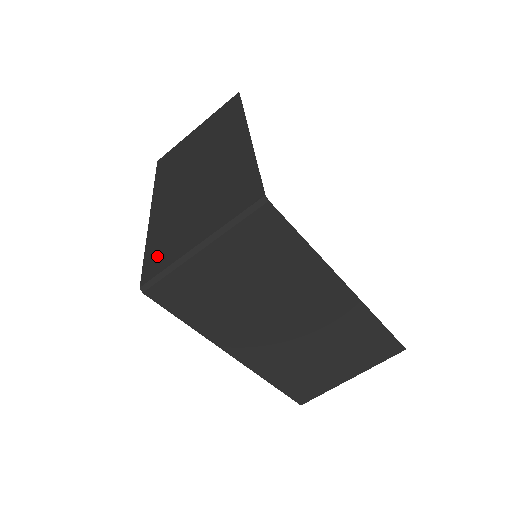
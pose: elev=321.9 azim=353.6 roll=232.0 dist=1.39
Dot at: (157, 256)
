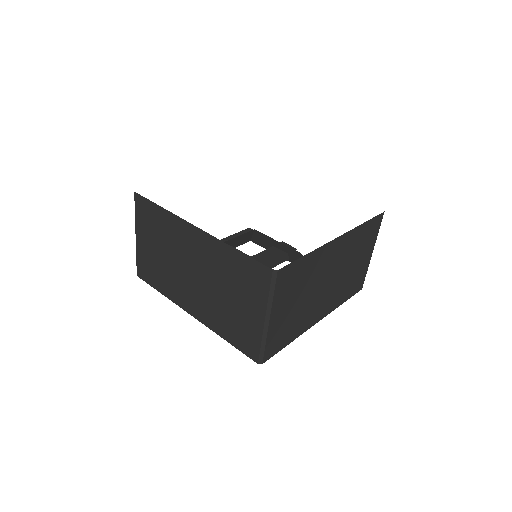
Dot at: (243, 341)
